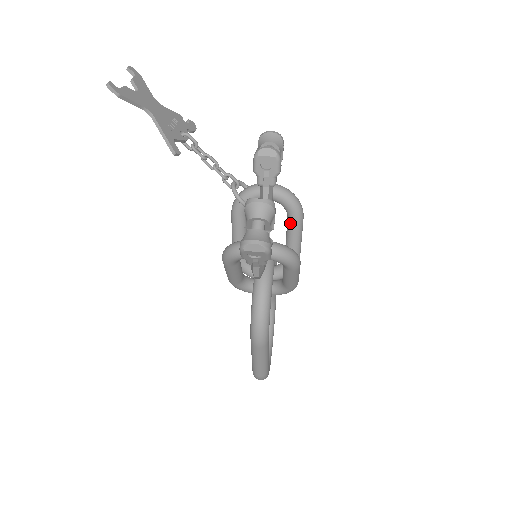
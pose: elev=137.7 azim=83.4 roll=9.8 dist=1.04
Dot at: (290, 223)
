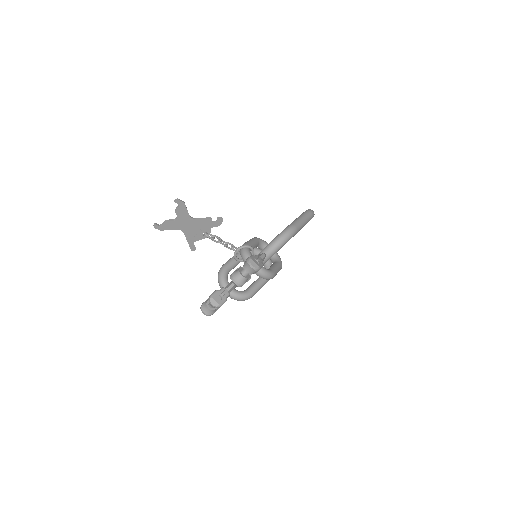
Dot at: occluded
